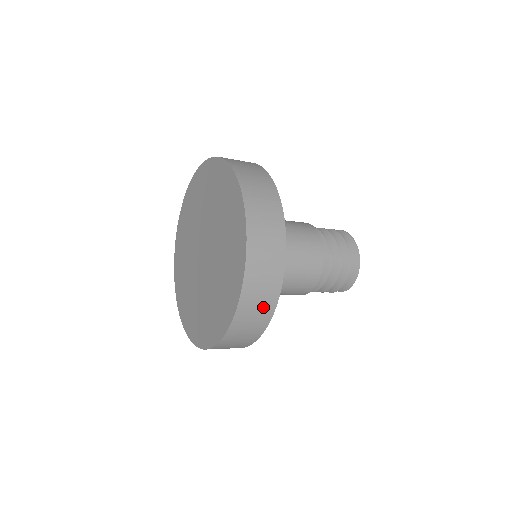
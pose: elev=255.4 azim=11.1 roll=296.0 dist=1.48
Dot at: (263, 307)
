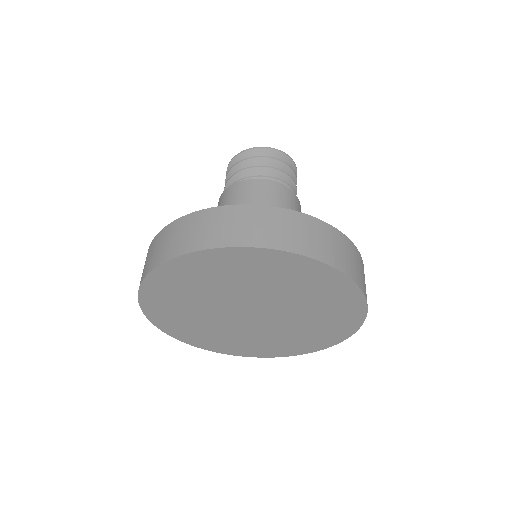
Dot at: occluded
